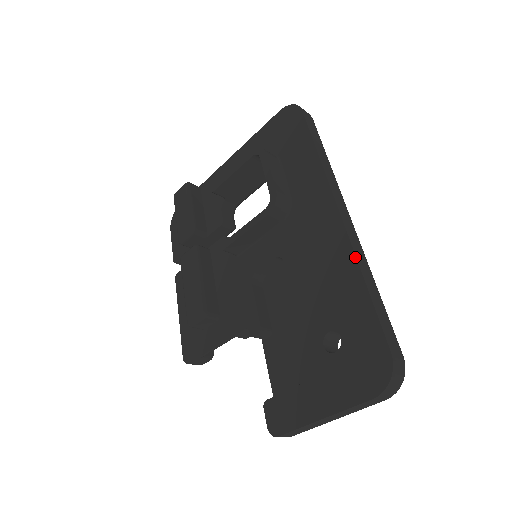
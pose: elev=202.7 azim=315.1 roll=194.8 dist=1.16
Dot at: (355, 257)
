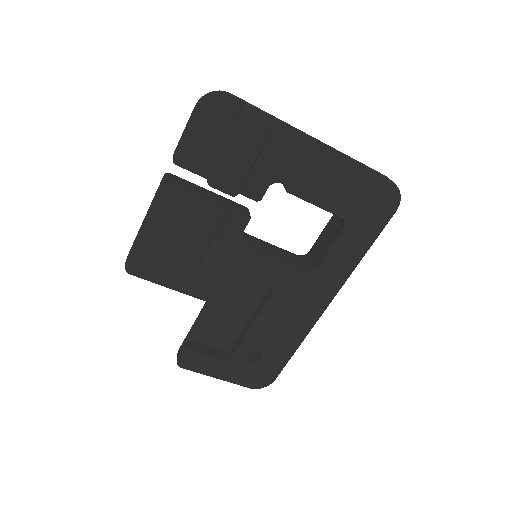
Dot at: occluded
